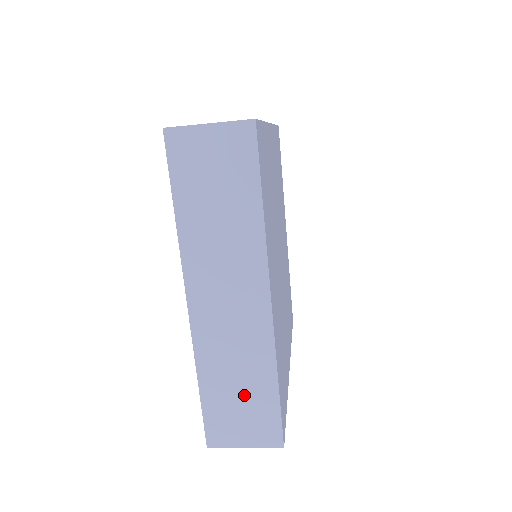
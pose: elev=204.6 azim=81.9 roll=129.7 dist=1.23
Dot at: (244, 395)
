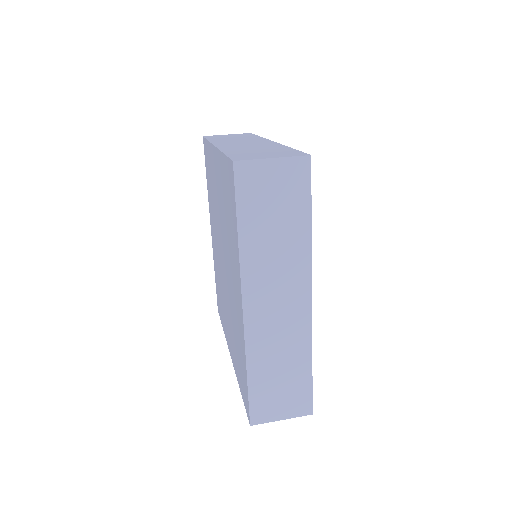
Dot at: occluded
